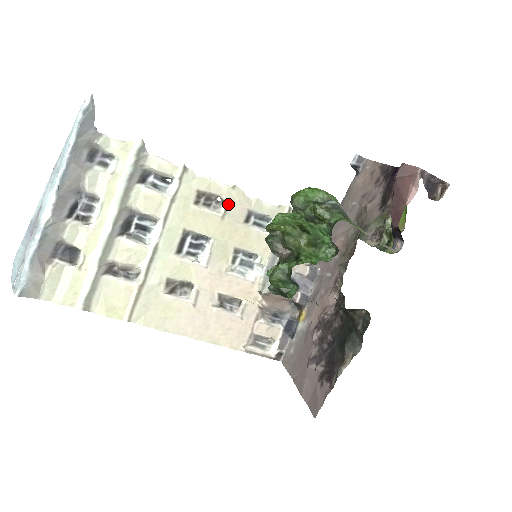
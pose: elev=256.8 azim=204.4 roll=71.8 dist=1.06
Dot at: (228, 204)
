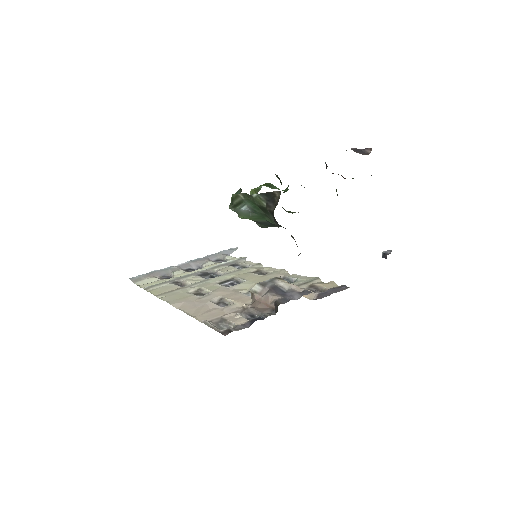
Dot at: (272, 273)
